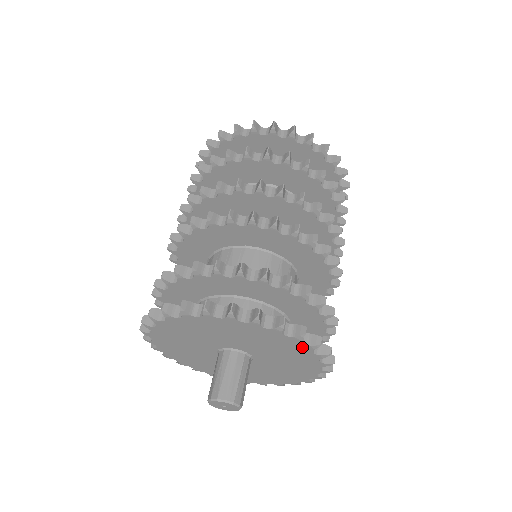
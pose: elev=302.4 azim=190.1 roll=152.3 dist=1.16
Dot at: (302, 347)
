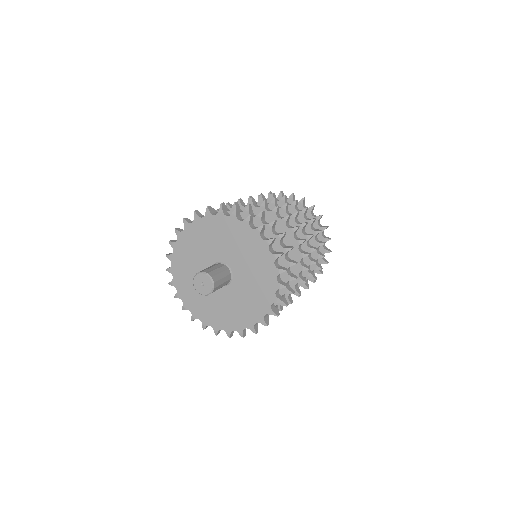
Dot at: (230, 220)
